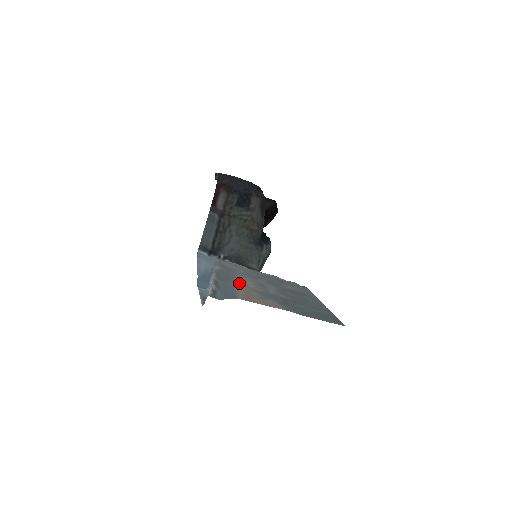
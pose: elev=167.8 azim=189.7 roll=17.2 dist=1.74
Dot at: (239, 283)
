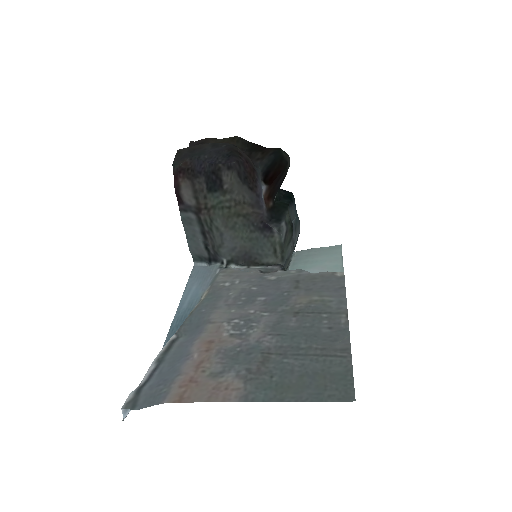
Dot at: (204, 337)
